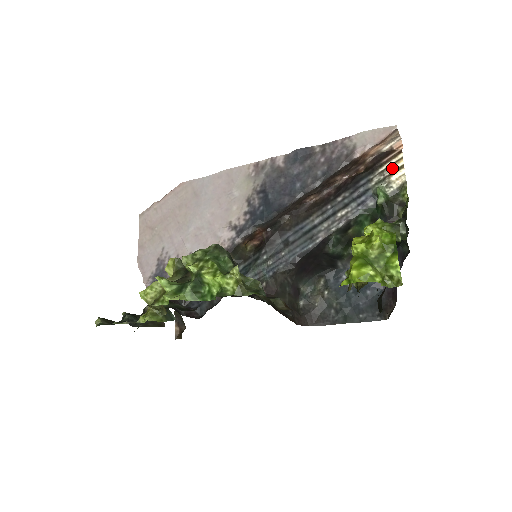
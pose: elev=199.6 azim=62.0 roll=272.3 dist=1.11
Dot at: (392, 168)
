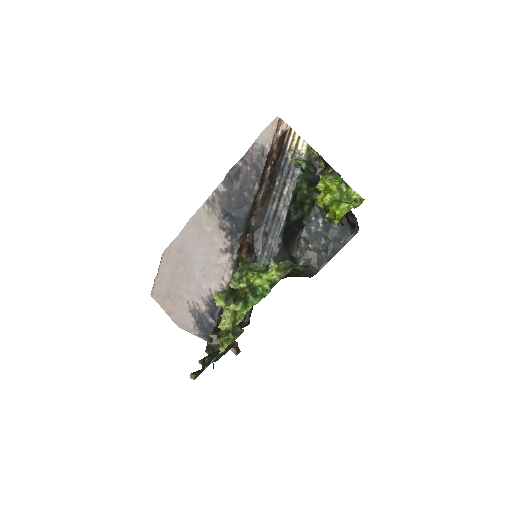
Dot at: (294, 142)
